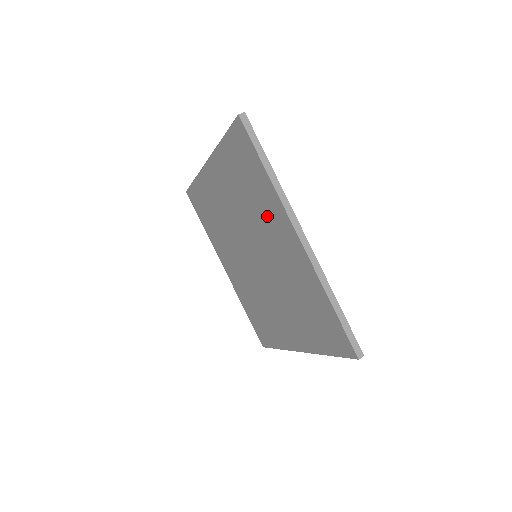
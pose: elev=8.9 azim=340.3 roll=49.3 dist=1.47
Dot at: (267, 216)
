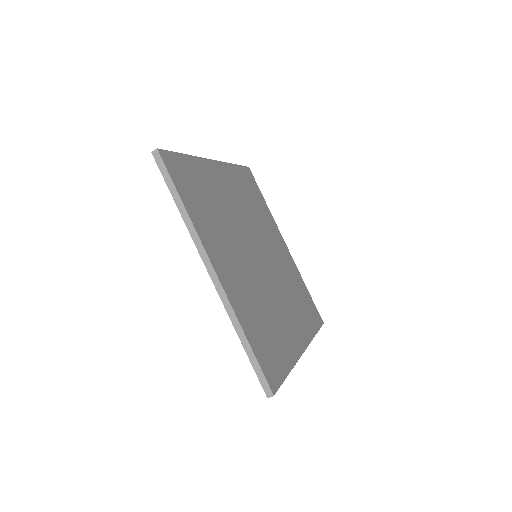
Dot at: occluded
